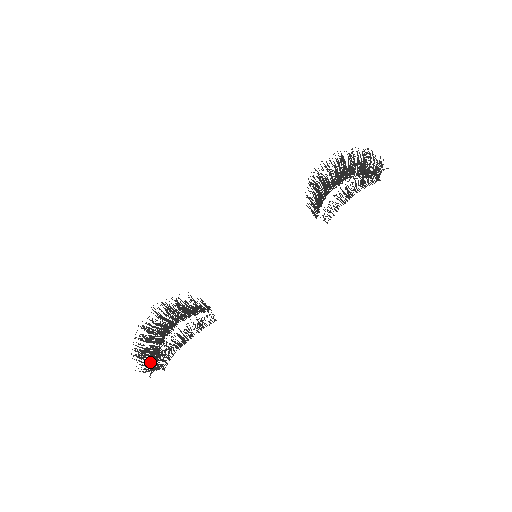
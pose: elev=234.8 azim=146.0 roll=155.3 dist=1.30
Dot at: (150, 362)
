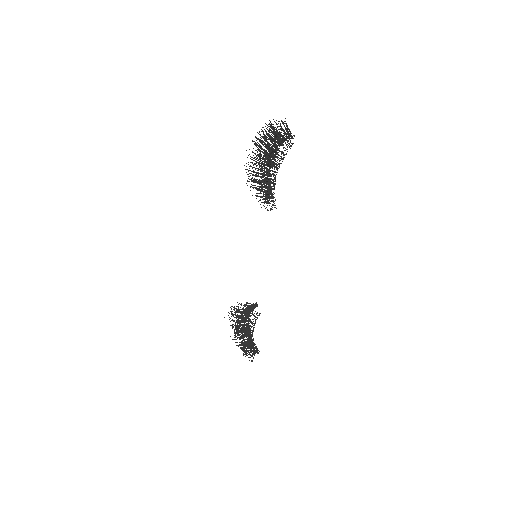
Dot at: occluded
